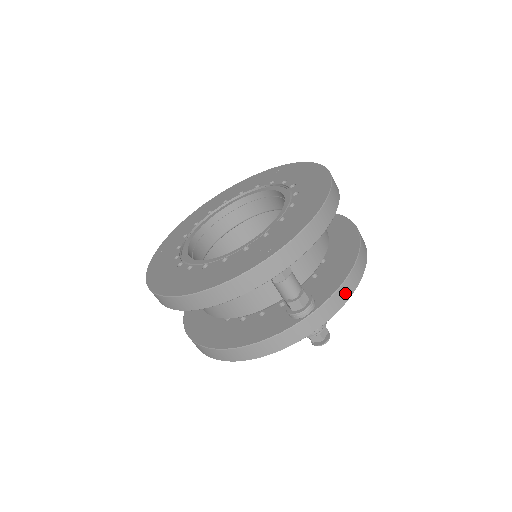
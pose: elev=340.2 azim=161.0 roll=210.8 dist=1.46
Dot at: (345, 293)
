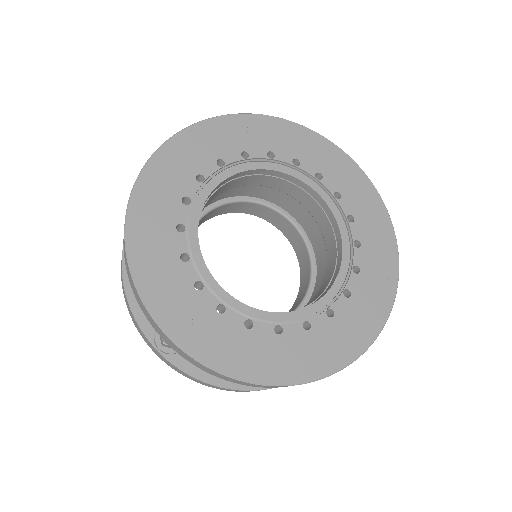
Dot at: (197, 381)
